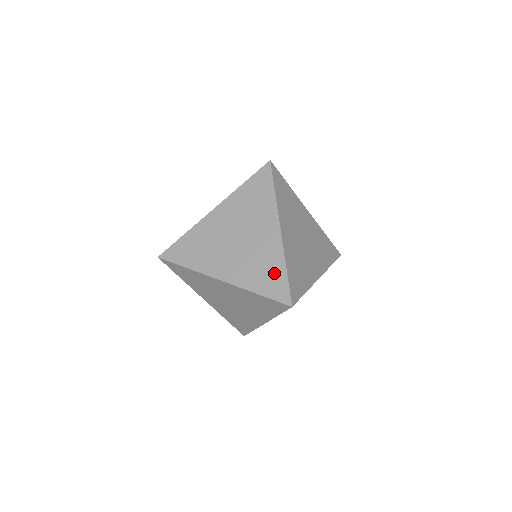
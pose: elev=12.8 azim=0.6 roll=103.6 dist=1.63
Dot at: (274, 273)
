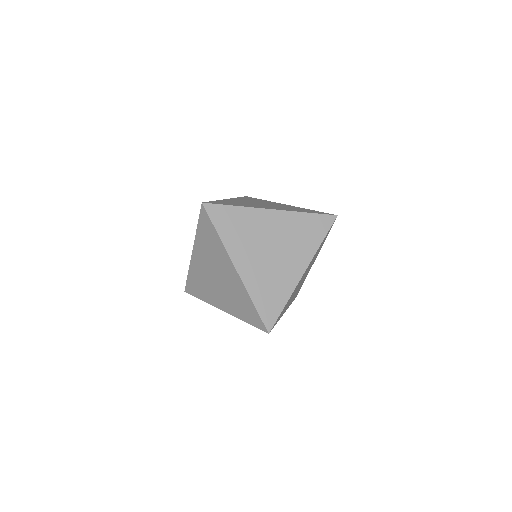
Dot at: (276, 299)
